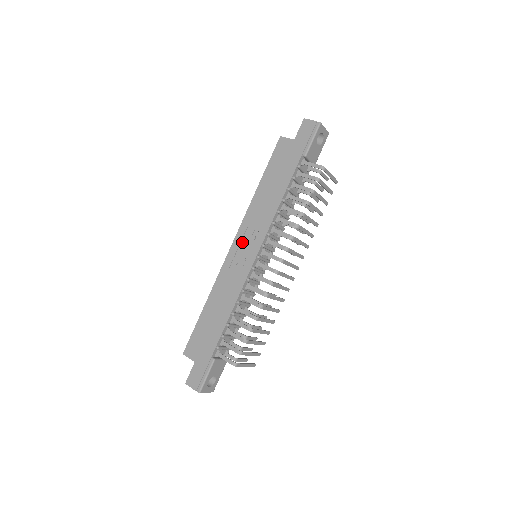
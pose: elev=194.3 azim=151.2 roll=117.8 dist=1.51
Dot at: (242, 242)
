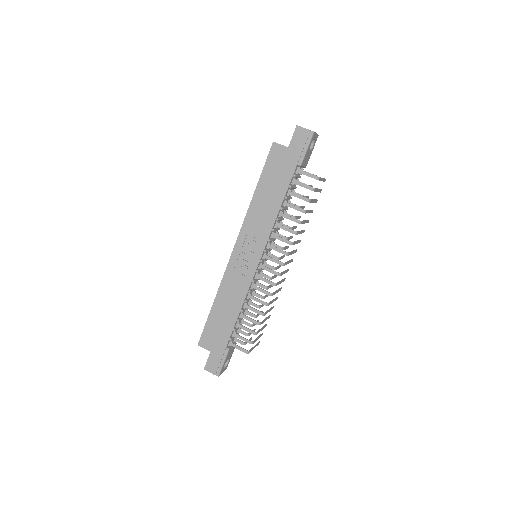
Dot at: (244, 247)
